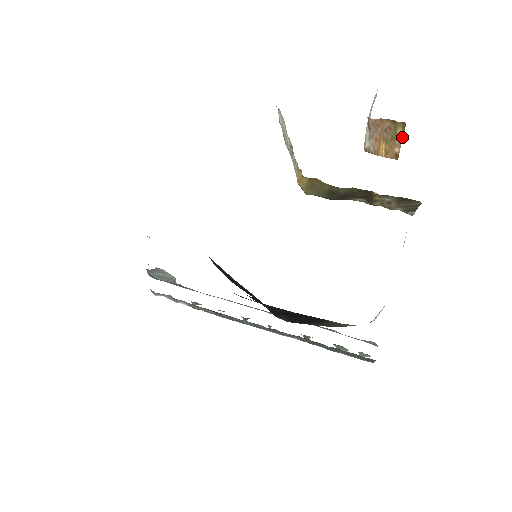
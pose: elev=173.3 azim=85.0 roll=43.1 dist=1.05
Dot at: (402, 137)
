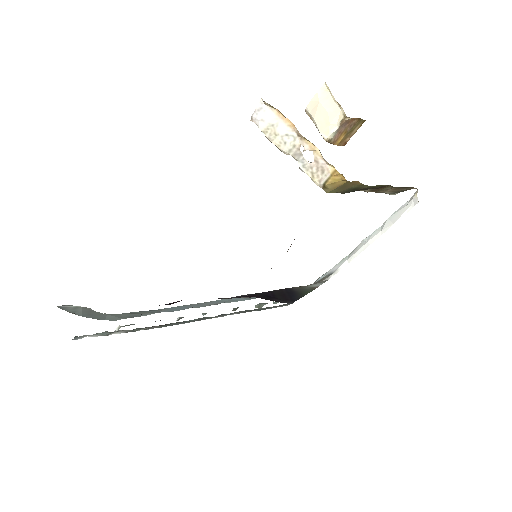
Dot at: occluded
